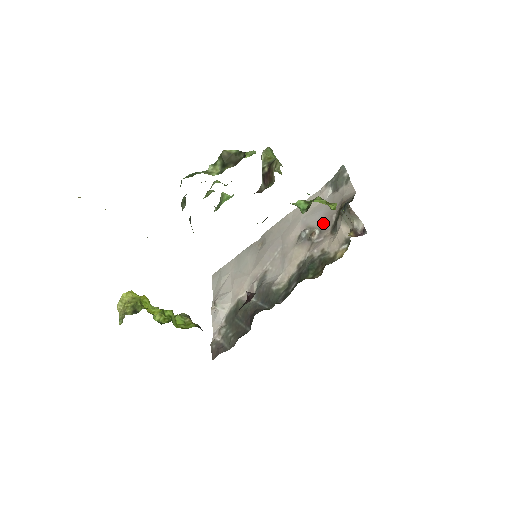
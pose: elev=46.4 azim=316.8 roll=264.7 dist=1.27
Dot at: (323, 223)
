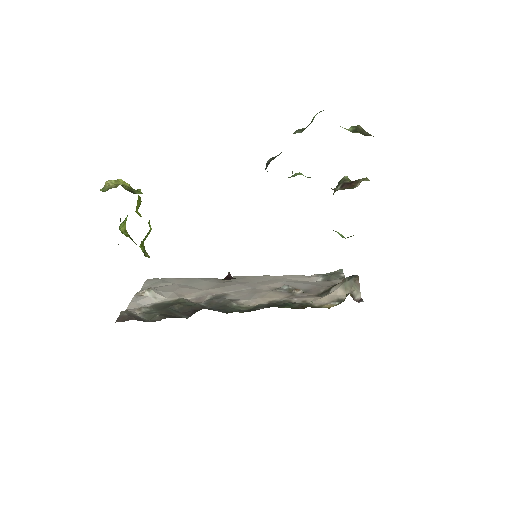
Dot at: (309, 289)
